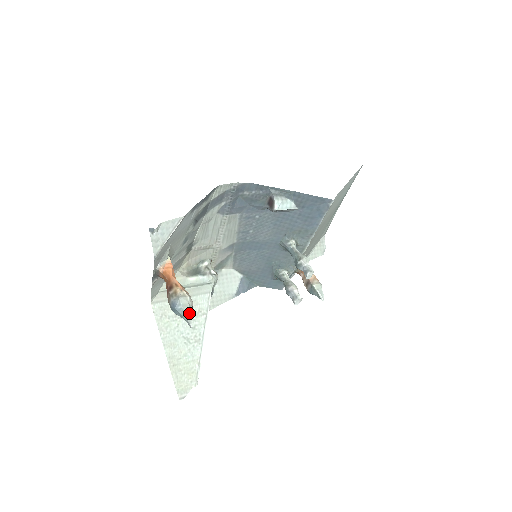
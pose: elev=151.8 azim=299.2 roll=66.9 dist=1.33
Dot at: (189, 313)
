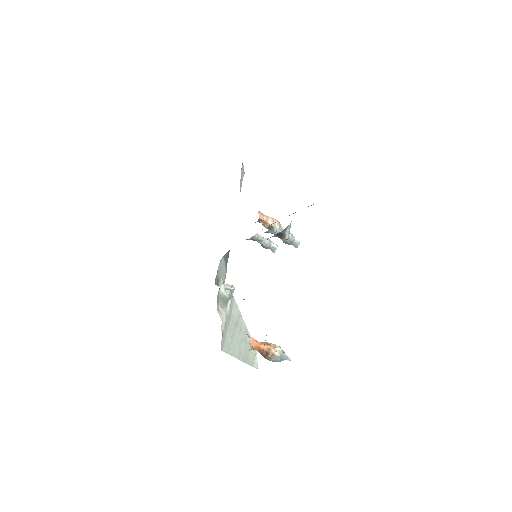
Dot at: (286, 356)
